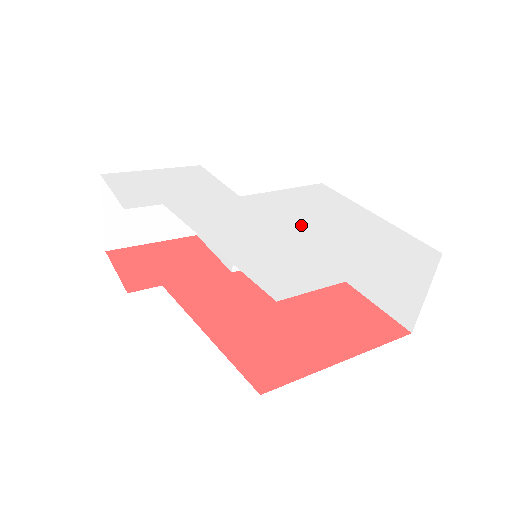
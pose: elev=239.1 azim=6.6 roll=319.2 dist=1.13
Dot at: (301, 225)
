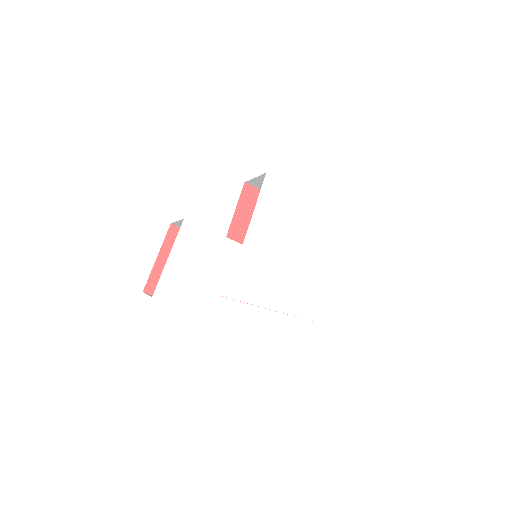
Dot at: (291, 249)
